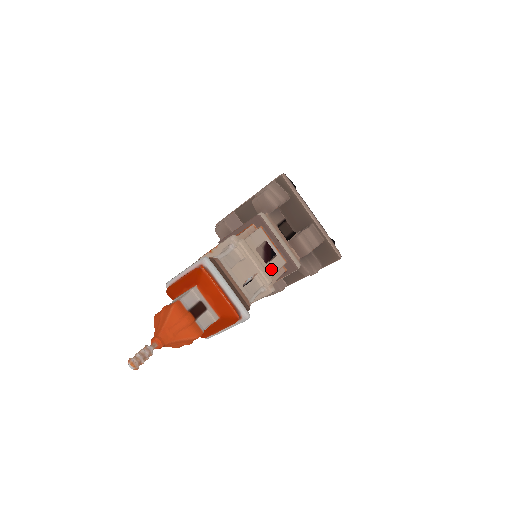
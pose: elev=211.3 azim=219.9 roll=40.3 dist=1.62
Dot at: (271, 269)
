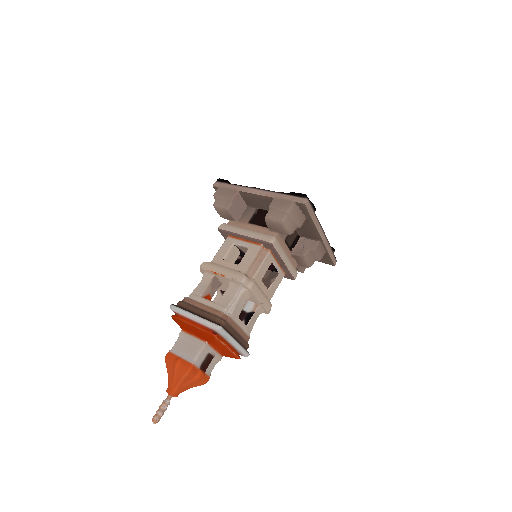
Dot at: (271, 292)
